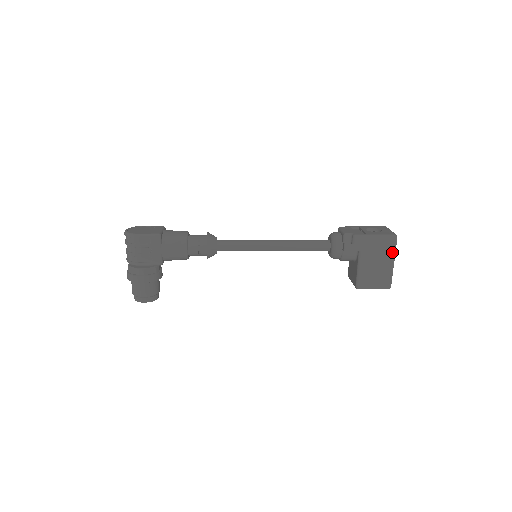
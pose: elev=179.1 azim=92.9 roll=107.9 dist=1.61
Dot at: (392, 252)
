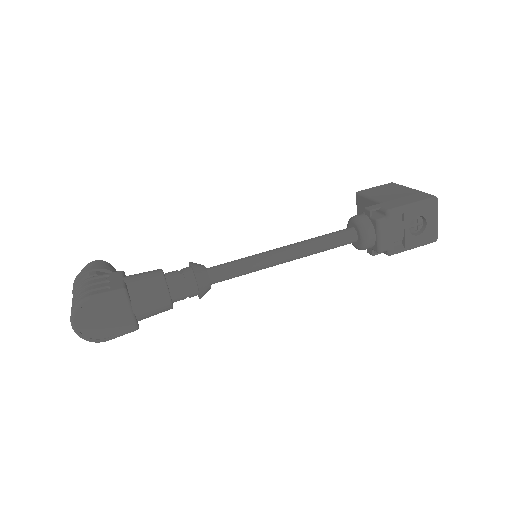
Dot at: occluded
